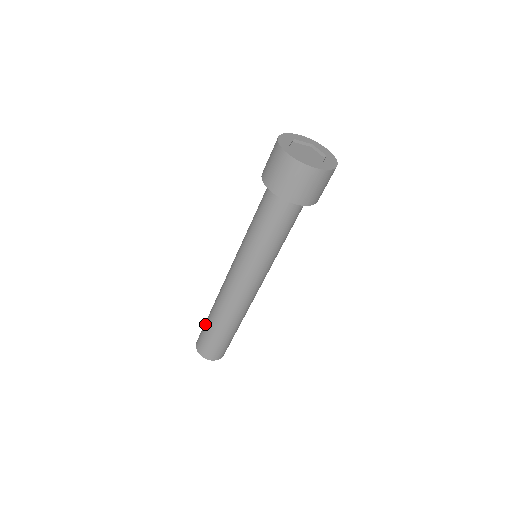
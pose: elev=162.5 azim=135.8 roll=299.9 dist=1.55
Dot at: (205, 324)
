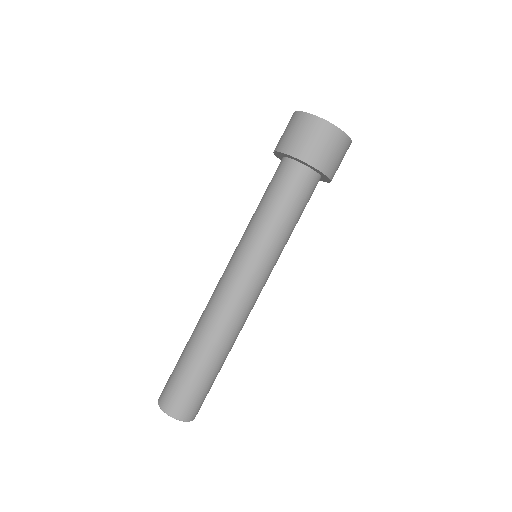
Dot at: (178, 360)
